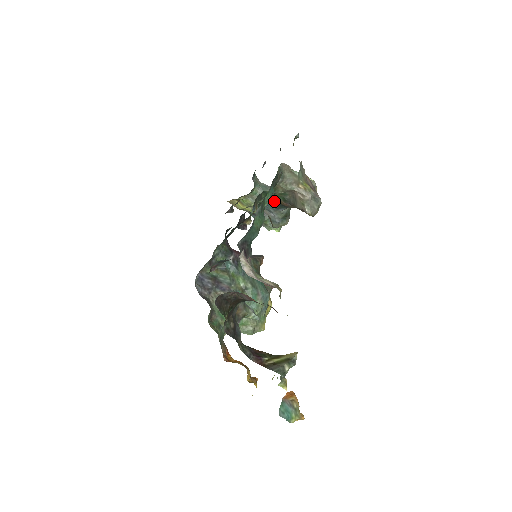
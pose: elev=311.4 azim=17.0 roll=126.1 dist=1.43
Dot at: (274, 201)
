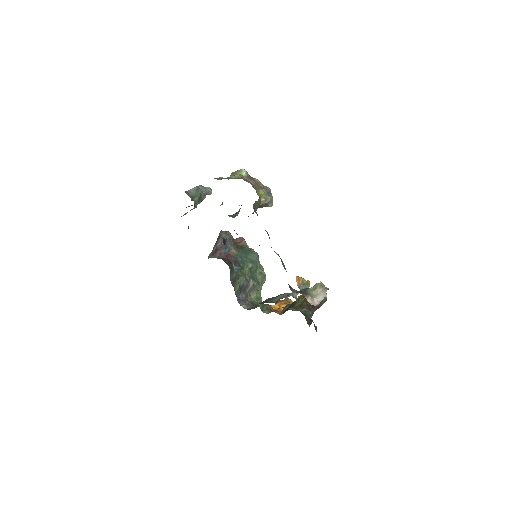
Dot at: occluded
